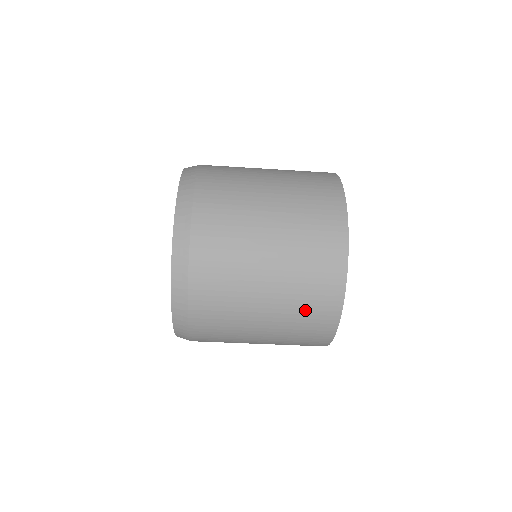
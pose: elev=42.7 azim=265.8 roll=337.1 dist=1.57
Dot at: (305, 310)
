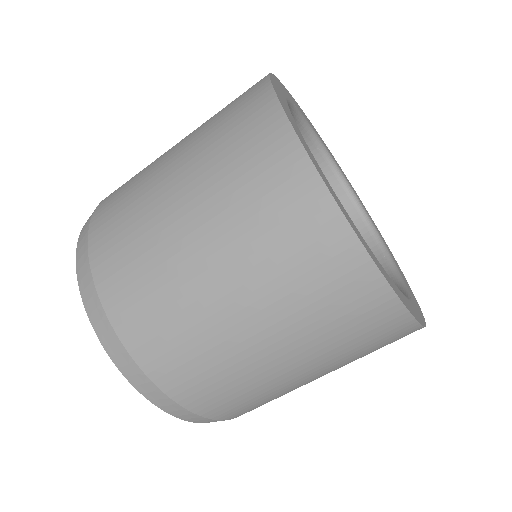
Dot at: (229, 147)
